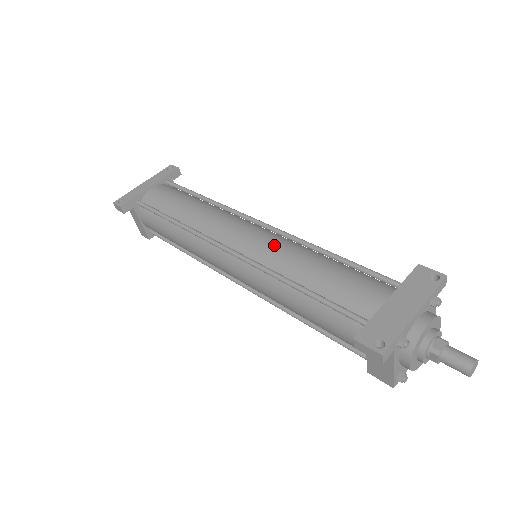
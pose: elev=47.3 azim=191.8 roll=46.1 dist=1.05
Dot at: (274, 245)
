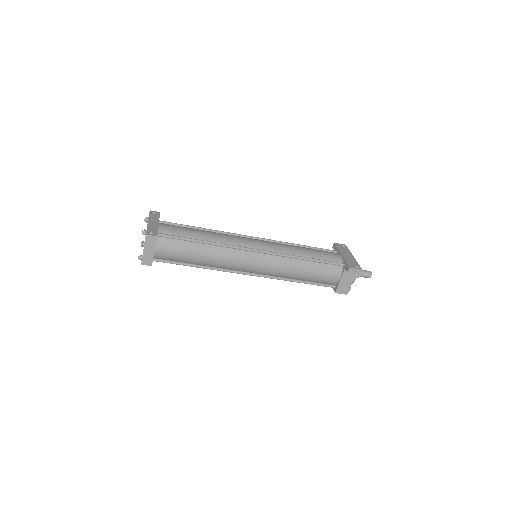
Dot at: (277, 244)
